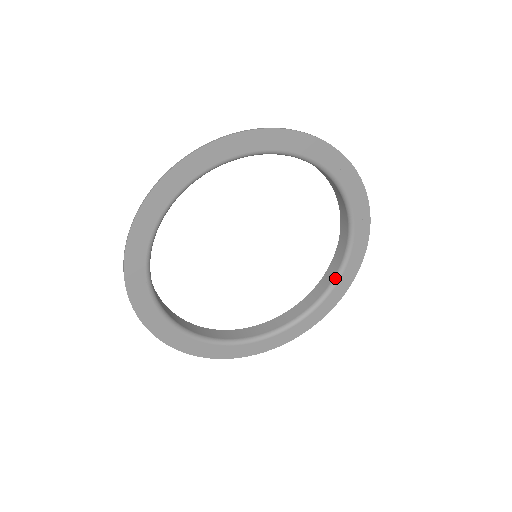
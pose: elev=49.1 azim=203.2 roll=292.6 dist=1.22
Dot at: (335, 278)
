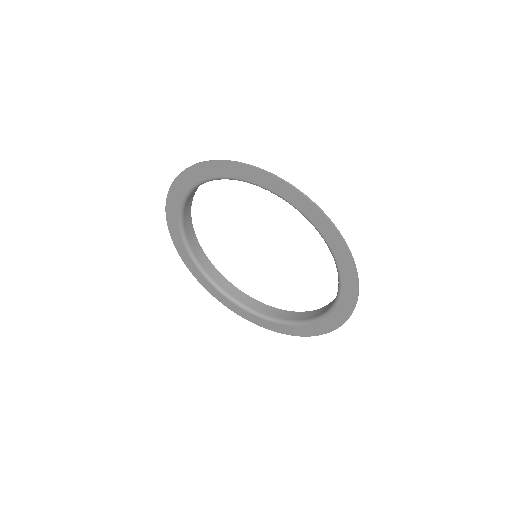
Dot at: (284, 321)
